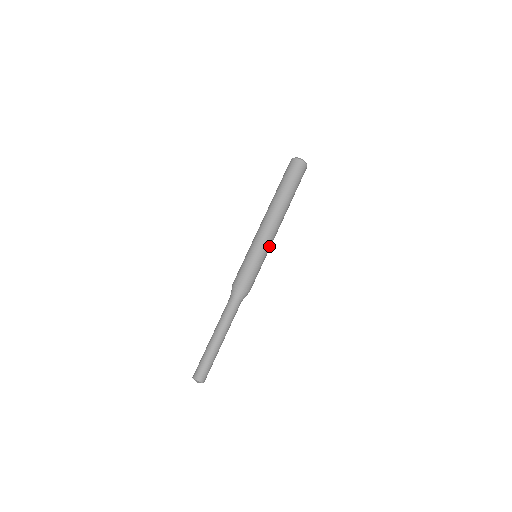
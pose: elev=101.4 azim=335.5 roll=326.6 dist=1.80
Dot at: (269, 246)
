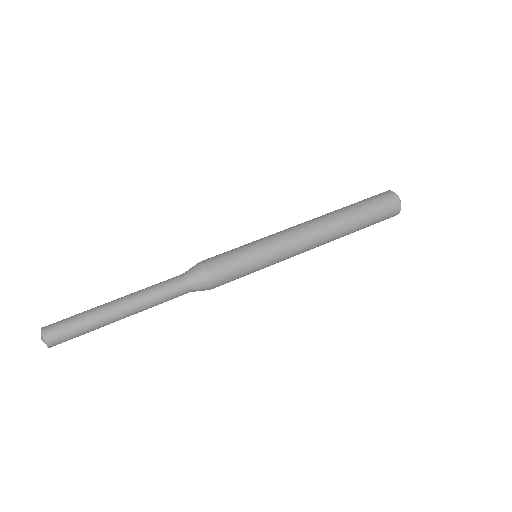
Dot at: (281, 253)
